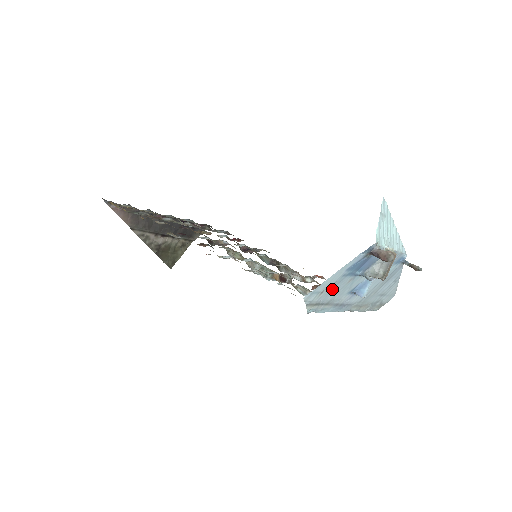
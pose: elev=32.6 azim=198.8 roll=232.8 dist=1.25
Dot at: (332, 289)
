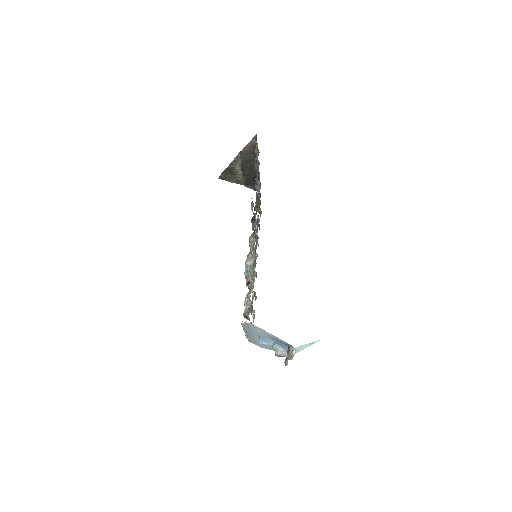
Dot at: (260, 331)
